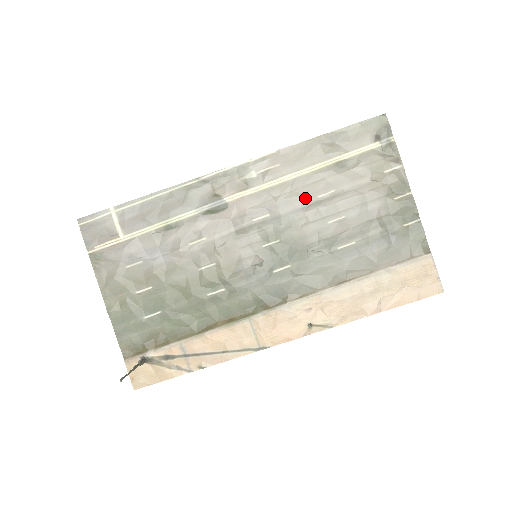
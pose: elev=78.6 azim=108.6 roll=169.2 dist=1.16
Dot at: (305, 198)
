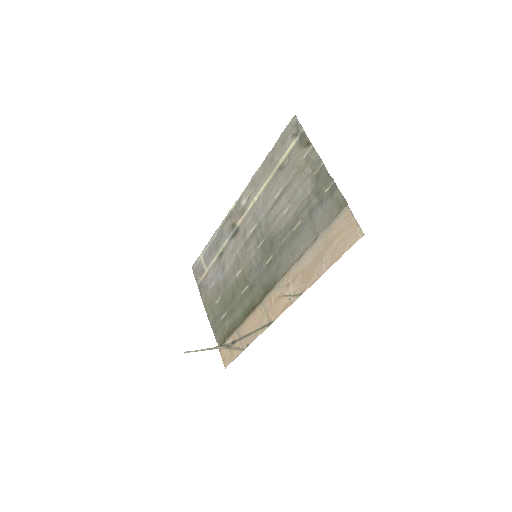
Dot at: (269, 203)
